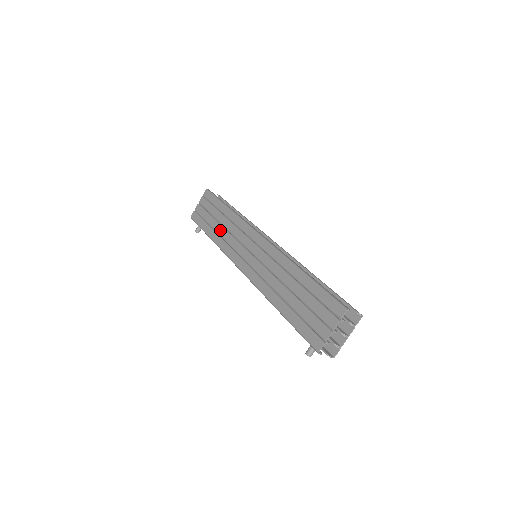
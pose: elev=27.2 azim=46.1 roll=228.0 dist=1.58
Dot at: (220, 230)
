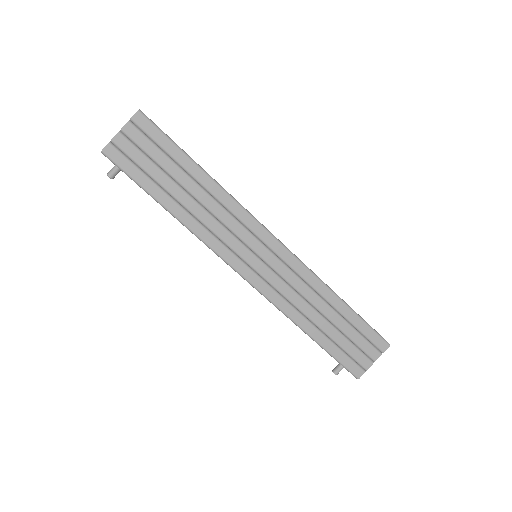
Dot at: (193, 206)
